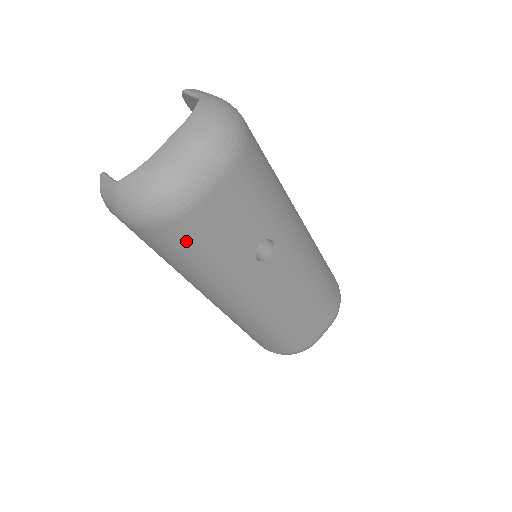
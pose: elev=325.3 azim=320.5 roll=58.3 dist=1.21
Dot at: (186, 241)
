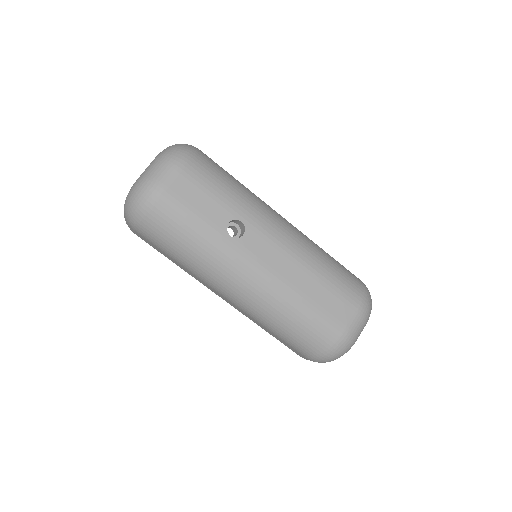
Dot at: (167, 224)
